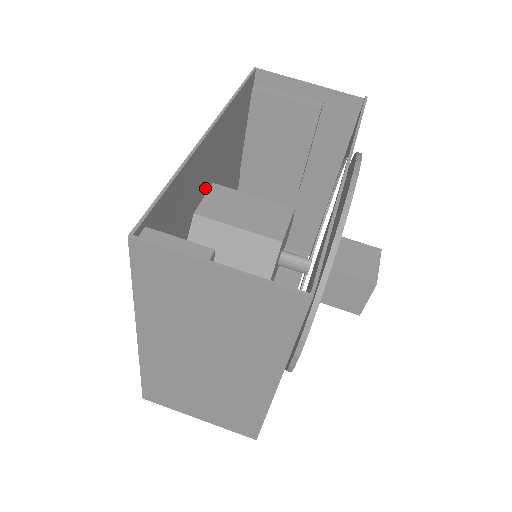
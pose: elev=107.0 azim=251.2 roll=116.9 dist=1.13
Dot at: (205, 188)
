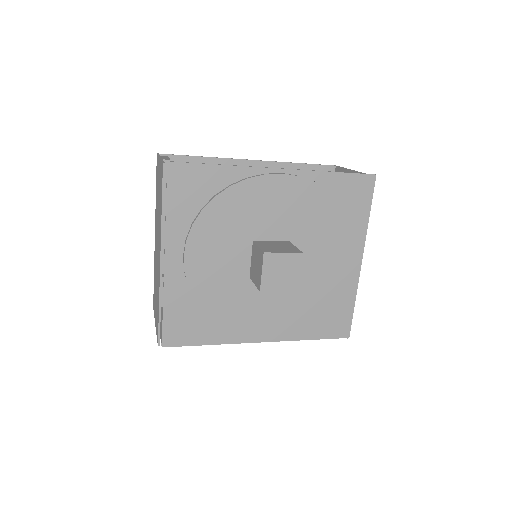
Dot at: occluded
